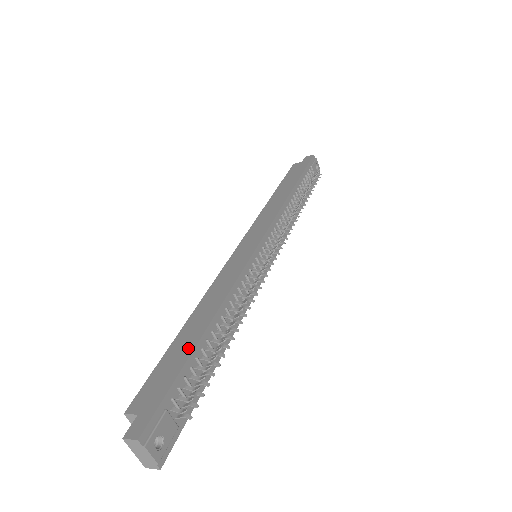
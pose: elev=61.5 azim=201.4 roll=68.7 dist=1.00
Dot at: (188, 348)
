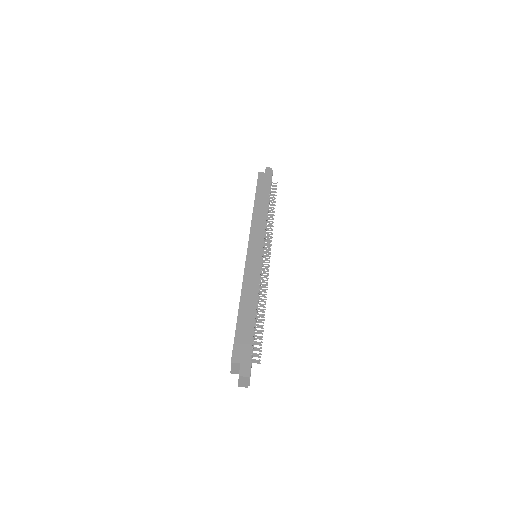
Dot at: (250, 326)
